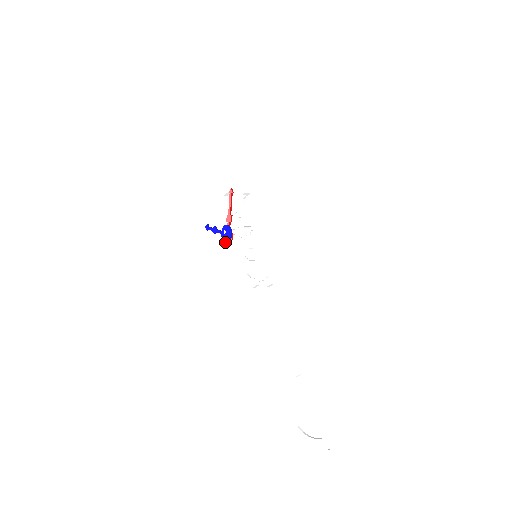
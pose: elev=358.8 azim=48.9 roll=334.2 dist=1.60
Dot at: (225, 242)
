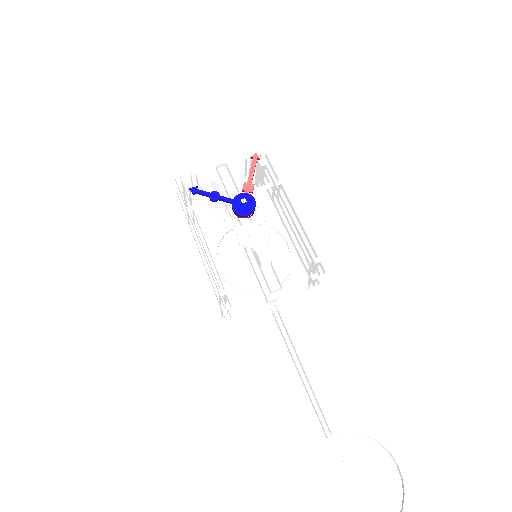
Dot at: (241, 214)
